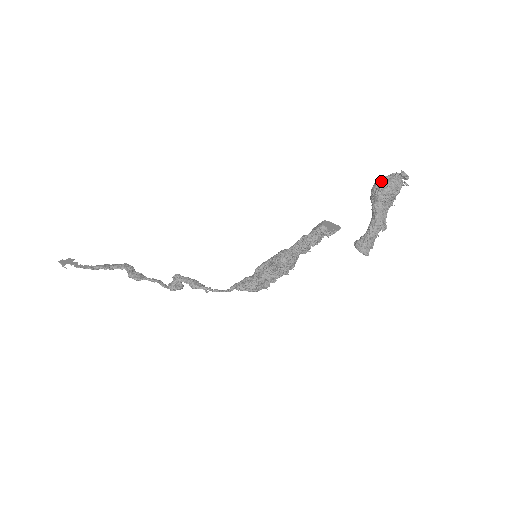
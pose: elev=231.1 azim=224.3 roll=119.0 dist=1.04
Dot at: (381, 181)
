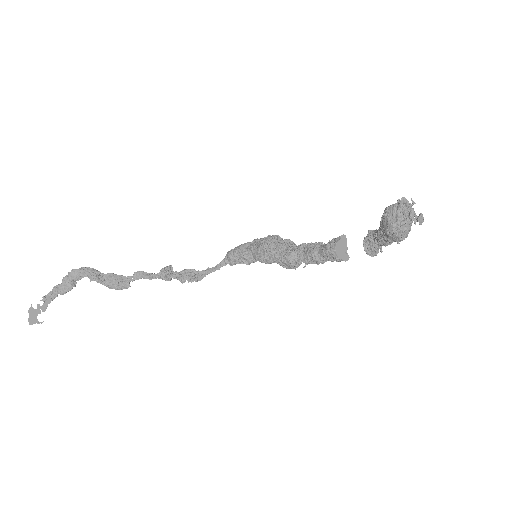
Dot at: (399, 233)
